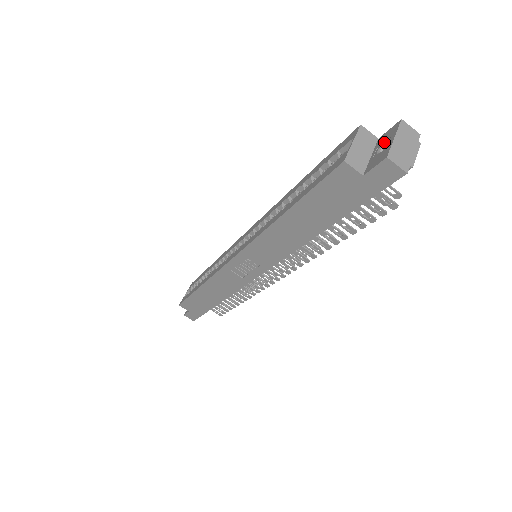
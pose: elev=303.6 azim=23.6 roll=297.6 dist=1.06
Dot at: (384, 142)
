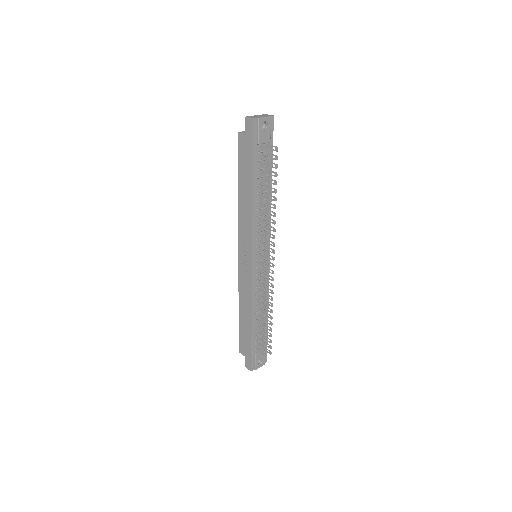
Dot at: occluded
